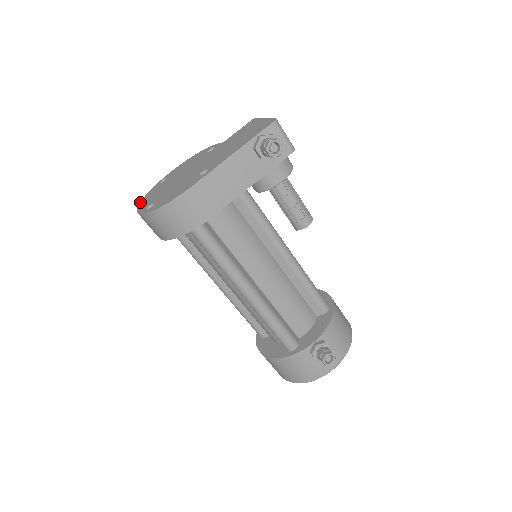
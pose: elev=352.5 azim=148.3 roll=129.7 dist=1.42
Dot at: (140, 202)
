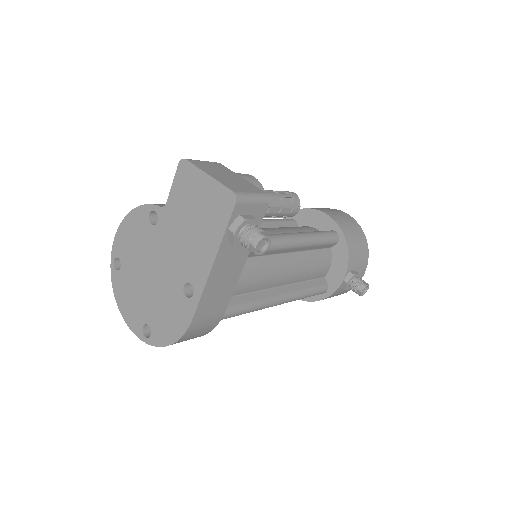
Dot at: occluded
